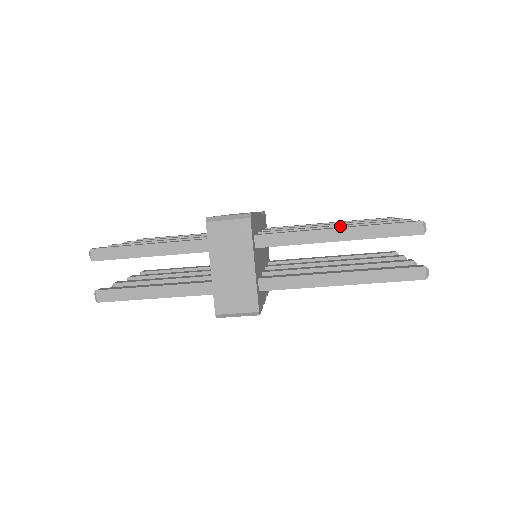
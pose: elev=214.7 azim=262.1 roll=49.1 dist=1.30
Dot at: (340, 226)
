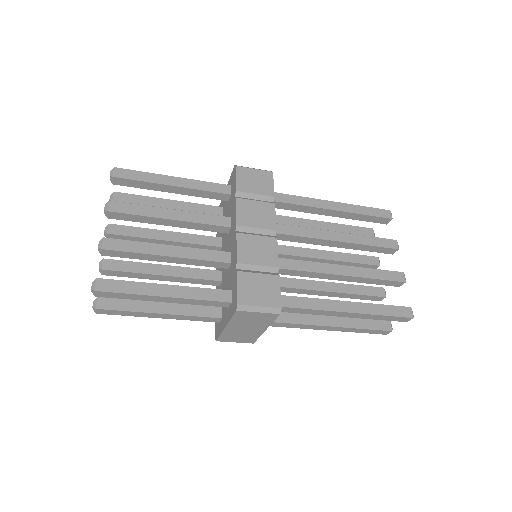
Dot at: (347, 276)
